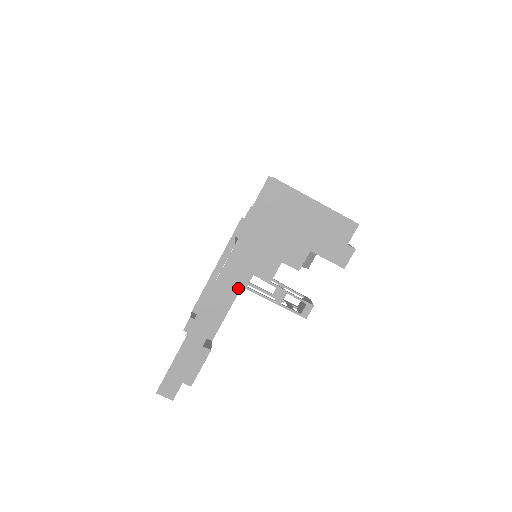
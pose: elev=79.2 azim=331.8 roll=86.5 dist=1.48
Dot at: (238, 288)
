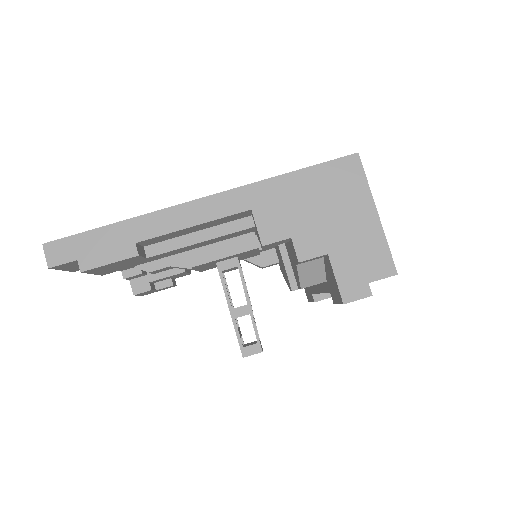
Dot at: (223, 232)
